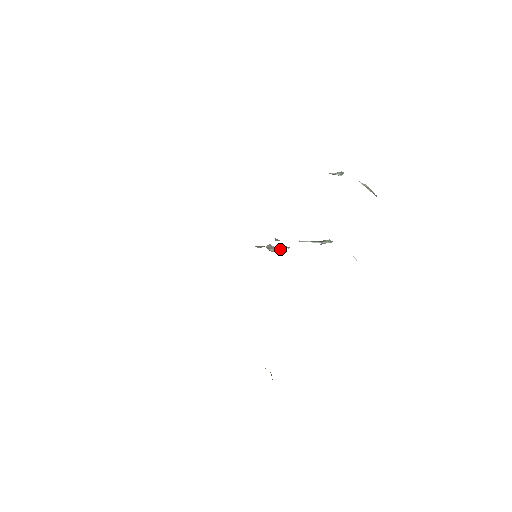
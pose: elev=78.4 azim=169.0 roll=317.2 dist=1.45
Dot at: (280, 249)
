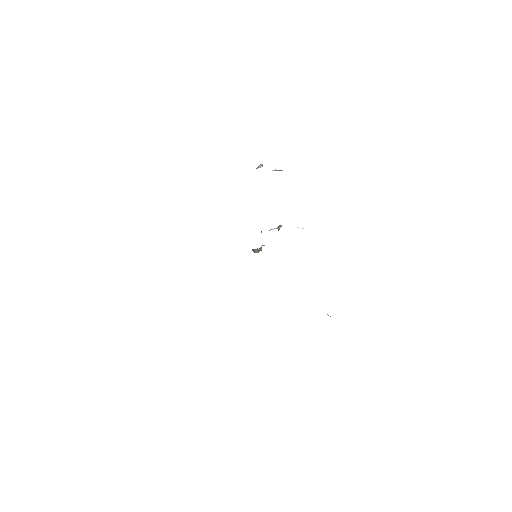
Dot at: (261, 248)
